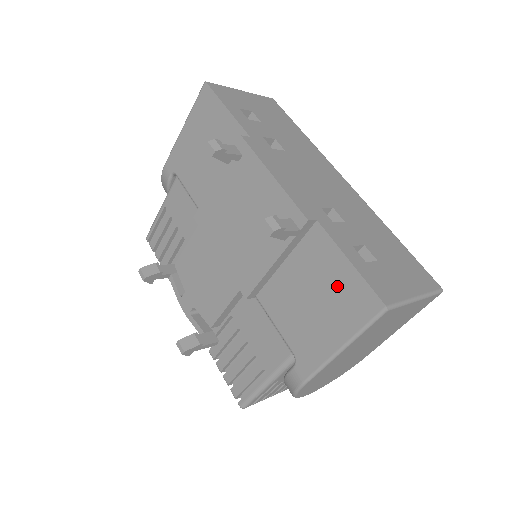
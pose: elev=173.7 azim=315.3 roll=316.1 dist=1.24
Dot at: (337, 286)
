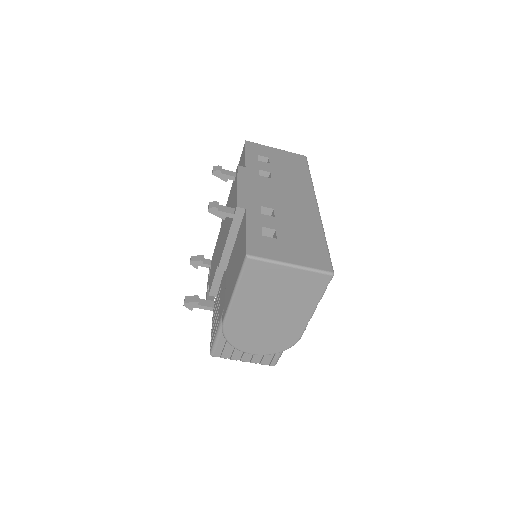
Dot at: (241, 249)
